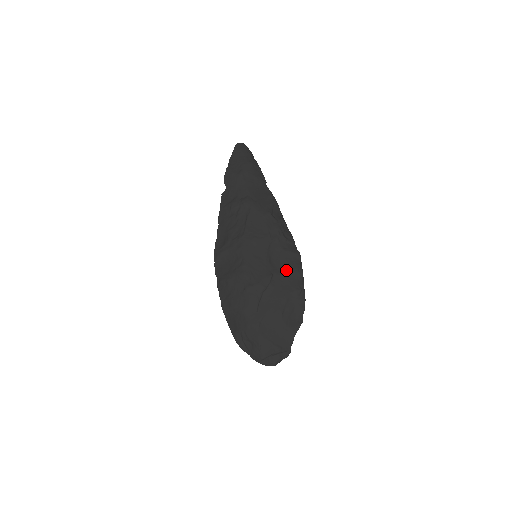
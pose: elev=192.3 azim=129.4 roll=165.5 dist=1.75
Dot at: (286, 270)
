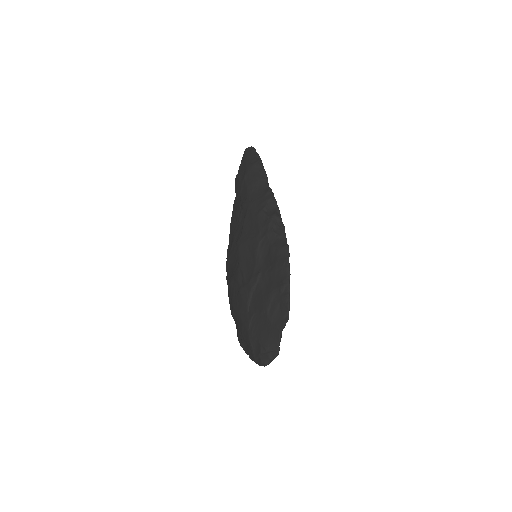
Dot at: (272, 266)
